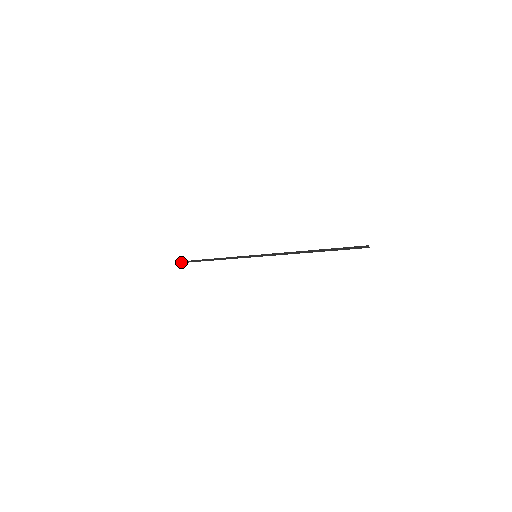
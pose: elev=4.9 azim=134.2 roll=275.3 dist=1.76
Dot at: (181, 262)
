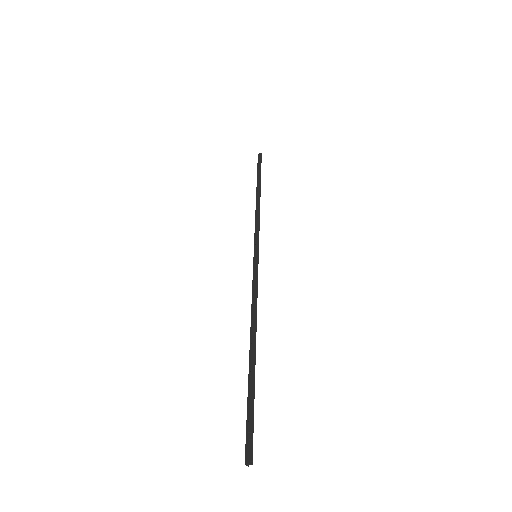
Dot at: (258, 157)
